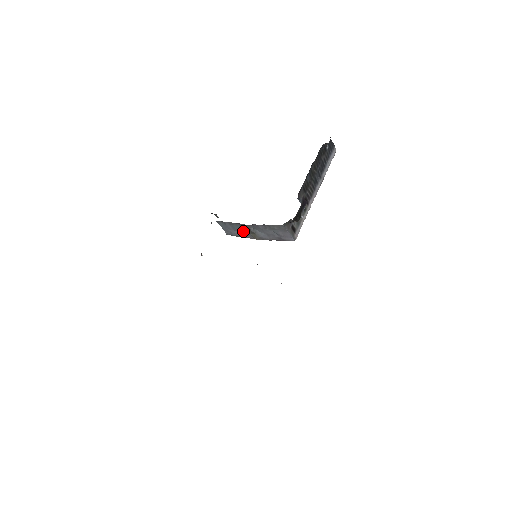
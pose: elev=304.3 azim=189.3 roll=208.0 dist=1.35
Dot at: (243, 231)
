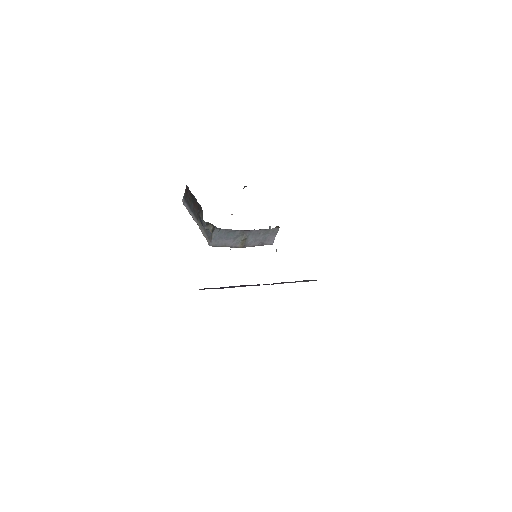
Dot at: (234, 239)
